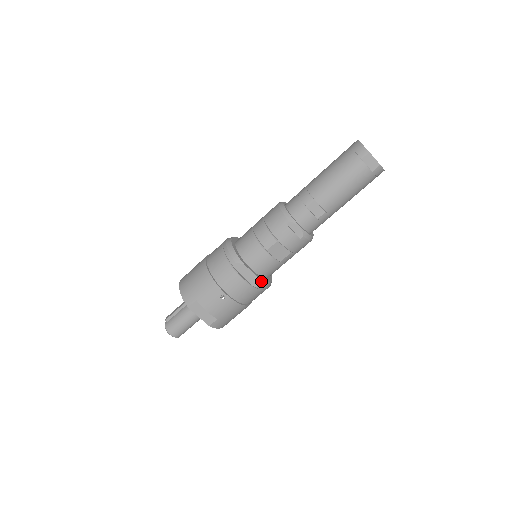
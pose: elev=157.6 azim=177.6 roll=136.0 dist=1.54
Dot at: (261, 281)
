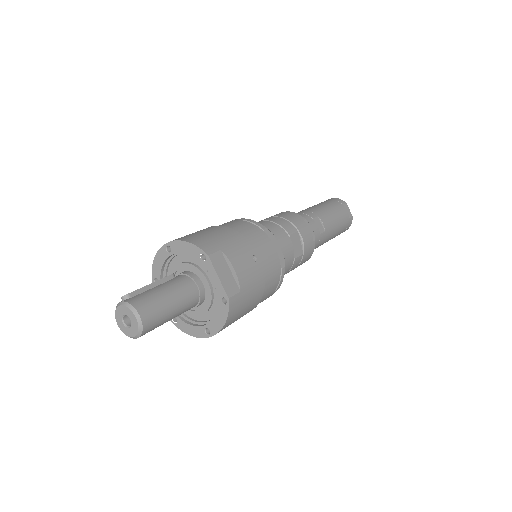
Dot at: (284, 266)
